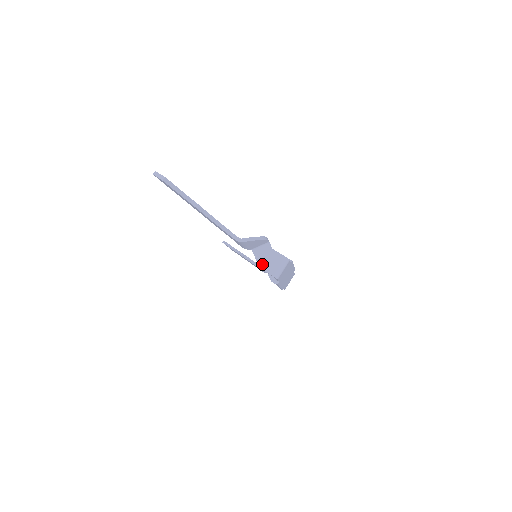
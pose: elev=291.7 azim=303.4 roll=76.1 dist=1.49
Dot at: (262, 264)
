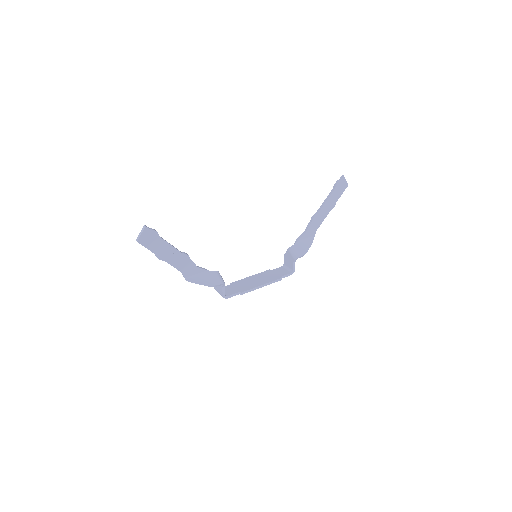
Dot at: occluded
